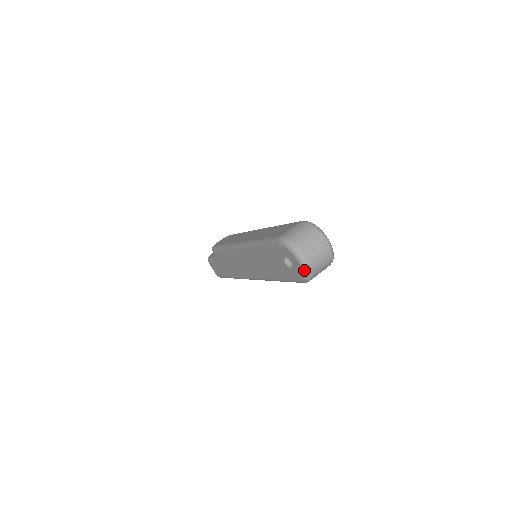
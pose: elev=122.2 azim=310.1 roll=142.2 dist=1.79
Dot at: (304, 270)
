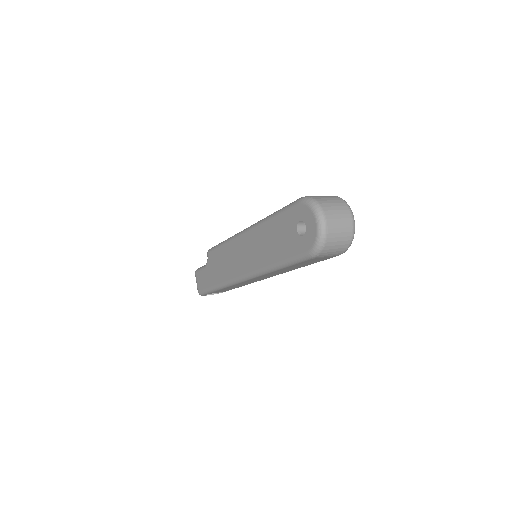
Dot at: (319, 232)
